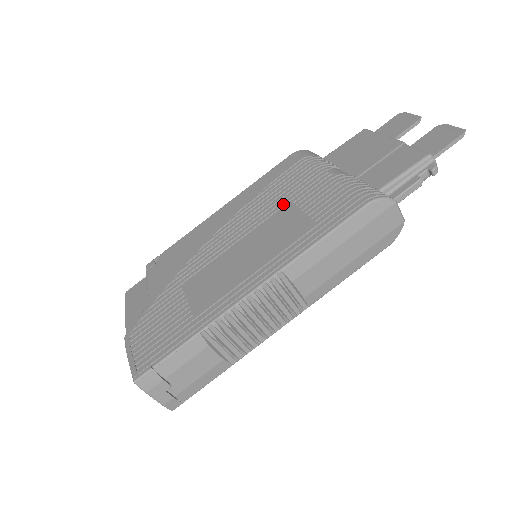
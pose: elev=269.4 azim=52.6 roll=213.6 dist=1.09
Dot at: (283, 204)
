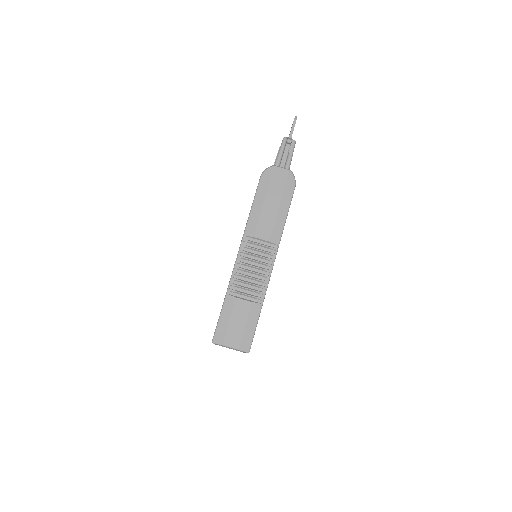
Dot at: occluded
